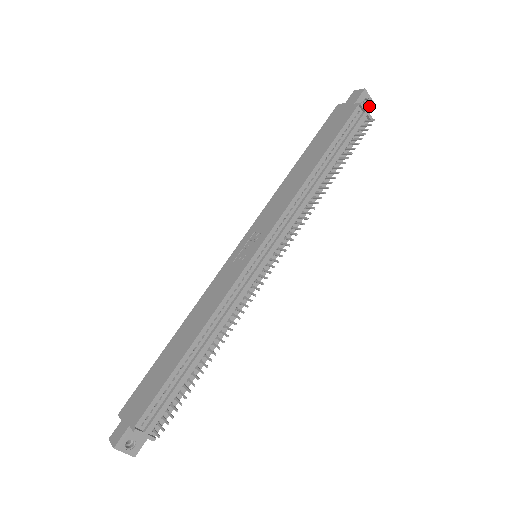
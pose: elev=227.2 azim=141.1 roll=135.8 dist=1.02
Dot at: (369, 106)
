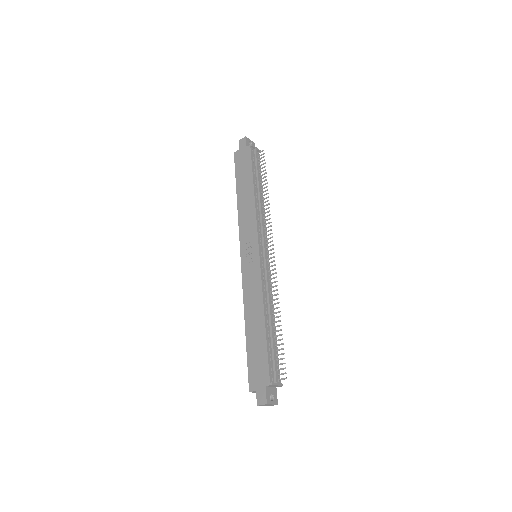
Dot at: occluded
